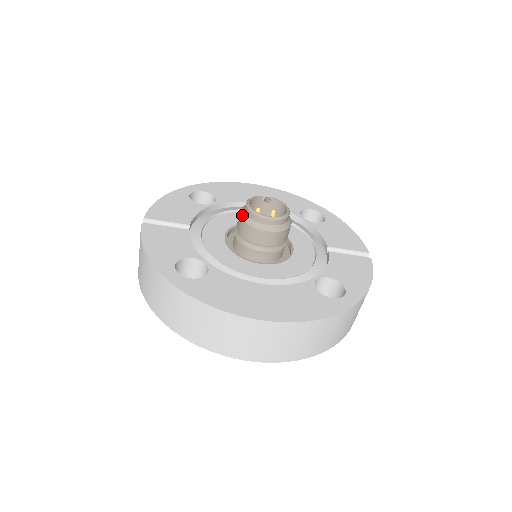
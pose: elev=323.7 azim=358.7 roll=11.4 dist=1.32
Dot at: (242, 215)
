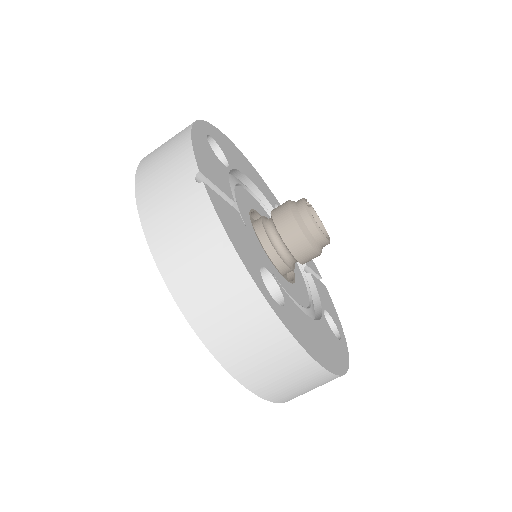
Dot at: (299, 221)
